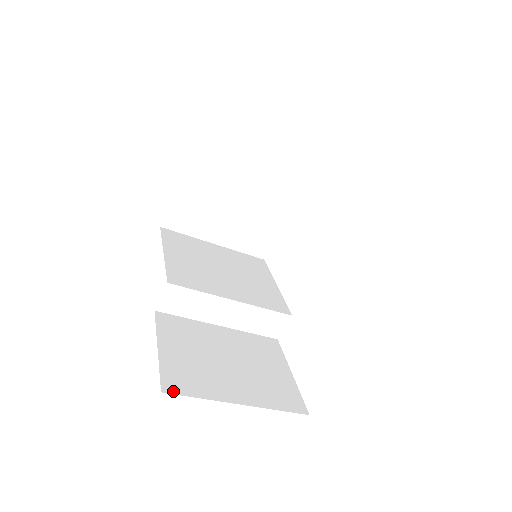
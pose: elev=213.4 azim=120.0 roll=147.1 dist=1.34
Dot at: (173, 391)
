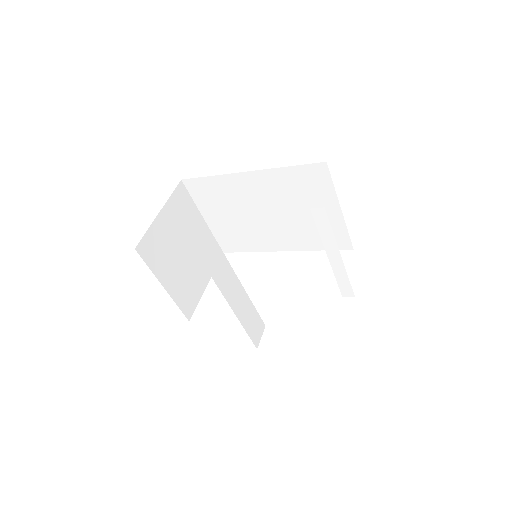
Dot at: occluded
